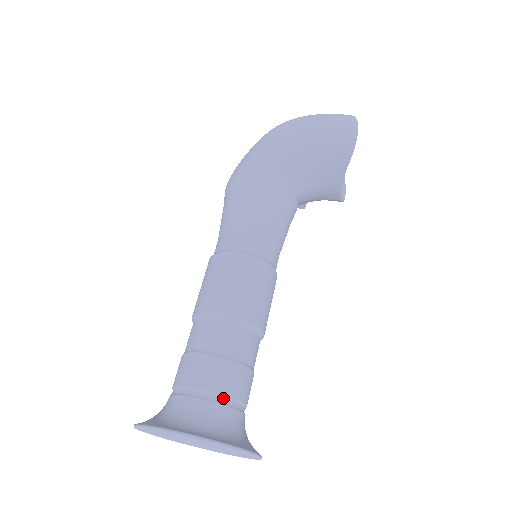
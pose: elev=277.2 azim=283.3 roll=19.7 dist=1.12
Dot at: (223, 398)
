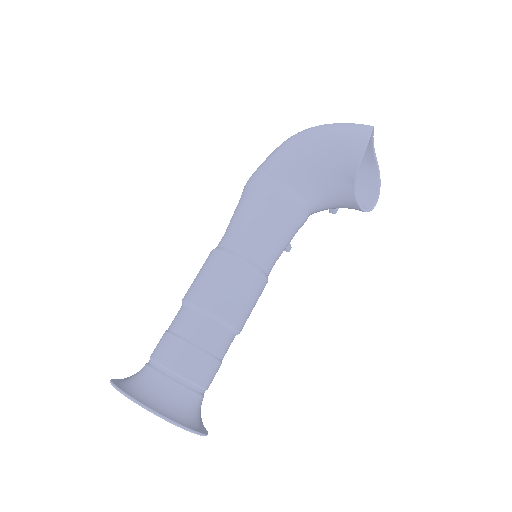
Dot at: (177, 376)
